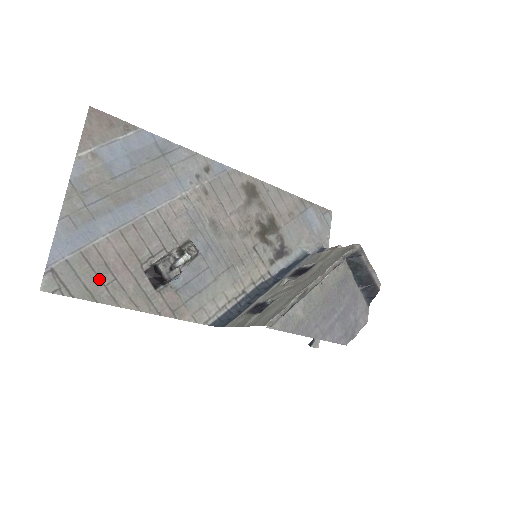
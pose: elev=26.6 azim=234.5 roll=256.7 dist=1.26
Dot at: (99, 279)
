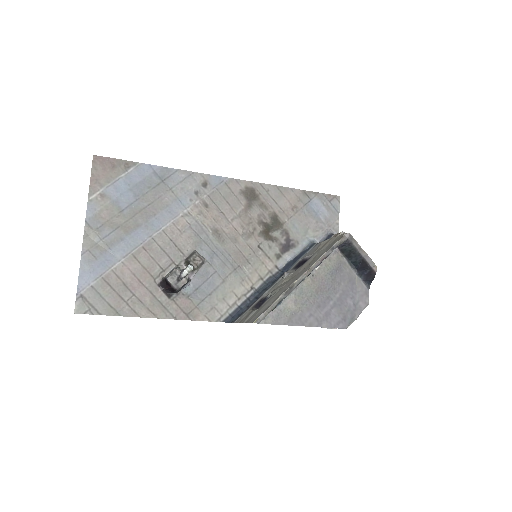
Dot at: (120, 297)
